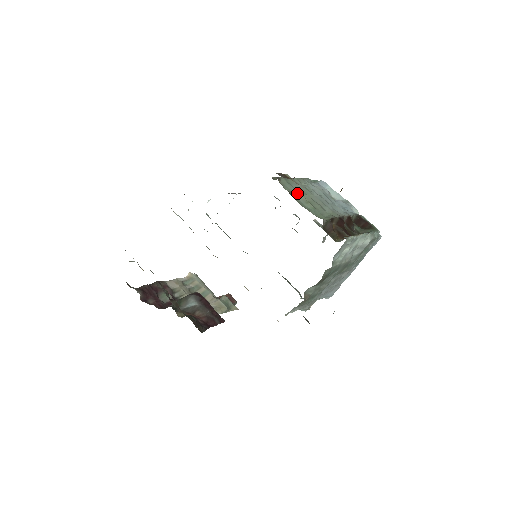
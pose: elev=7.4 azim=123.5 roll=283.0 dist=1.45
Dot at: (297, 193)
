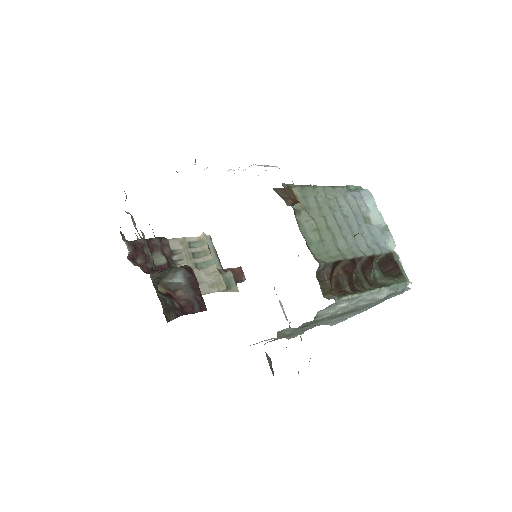
Dot at: occluded
